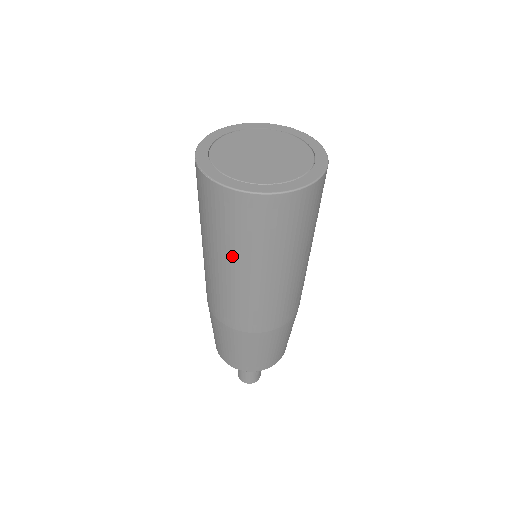
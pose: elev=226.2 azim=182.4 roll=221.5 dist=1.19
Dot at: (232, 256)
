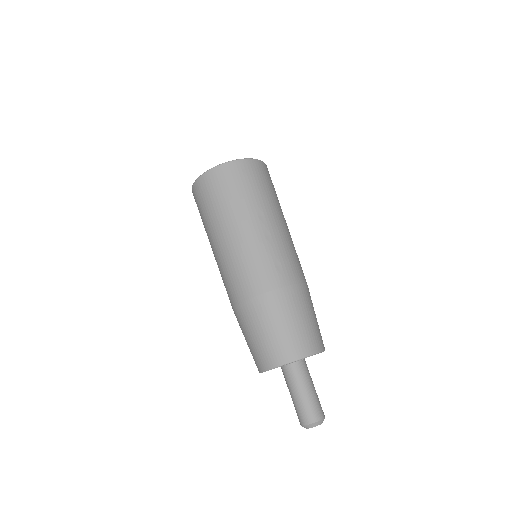
Dot at: (210, 230)
